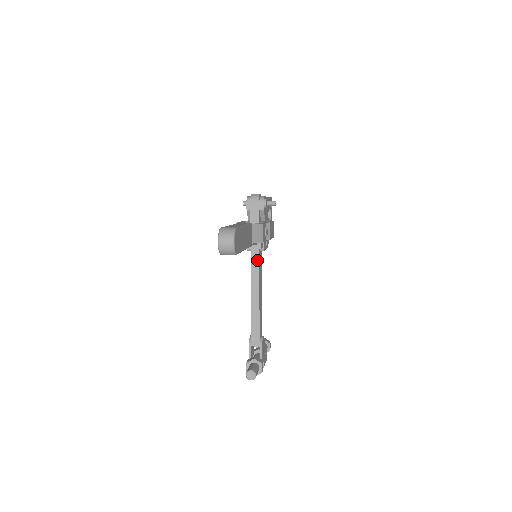
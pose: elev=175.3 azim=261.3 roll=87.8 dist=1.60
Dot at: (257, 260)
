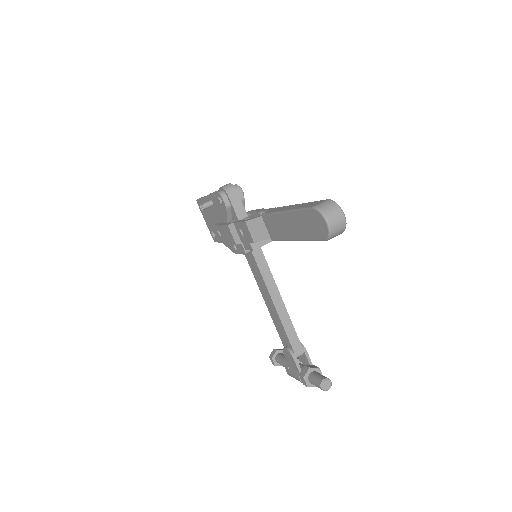
Dot at: (263, 259)
